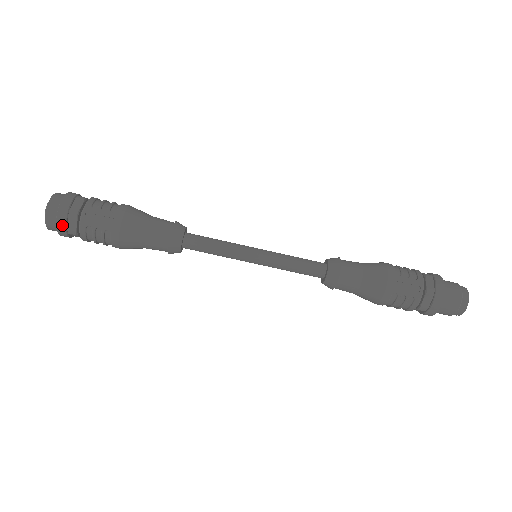
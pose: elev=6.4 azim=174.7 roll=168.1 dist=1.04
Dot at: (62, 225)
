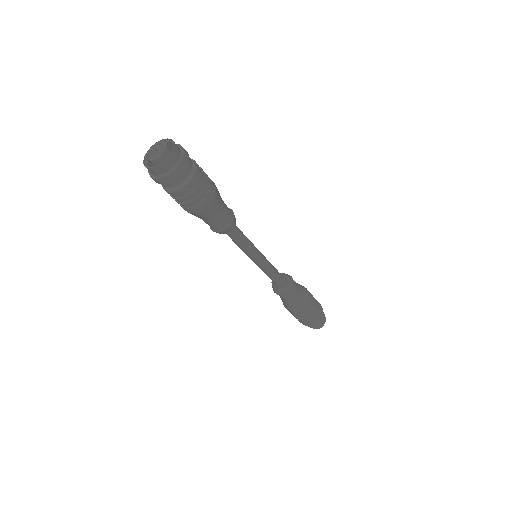
Dot at: (177, 174)
